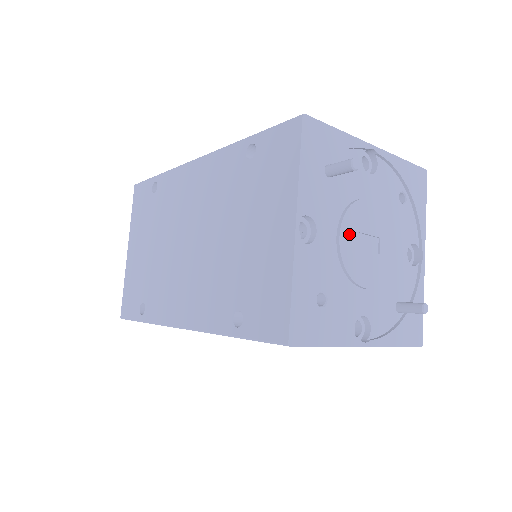
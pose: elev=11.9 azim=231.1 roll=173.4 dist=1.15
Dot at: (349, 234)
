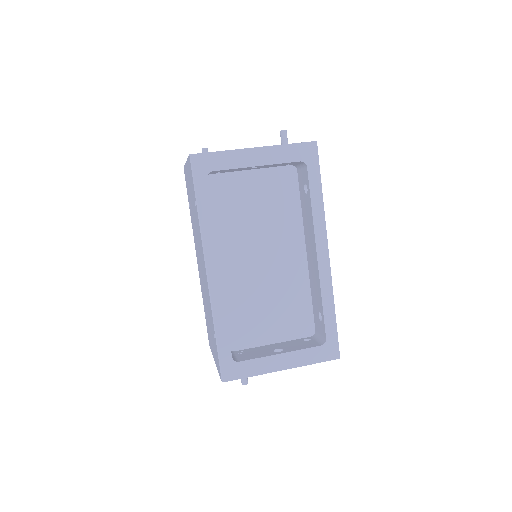
Dot at: occluded
